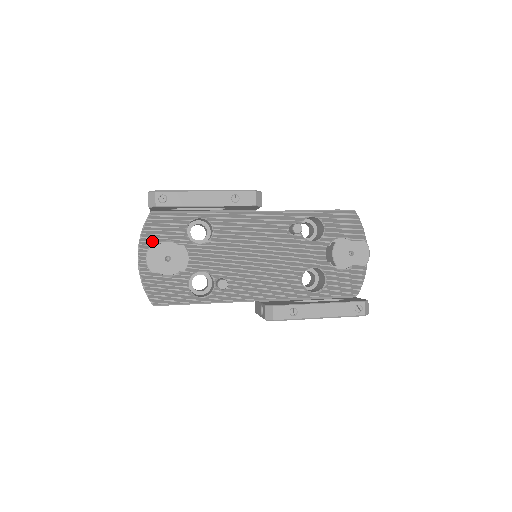
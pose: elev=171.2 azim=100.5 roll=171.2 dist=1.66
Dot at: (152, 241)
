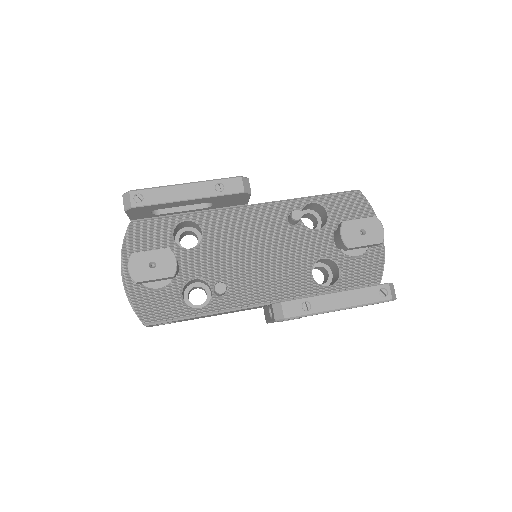
Dot at: (135, 252)
